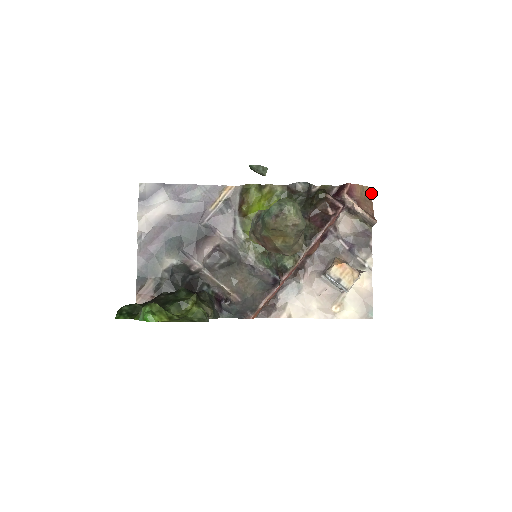
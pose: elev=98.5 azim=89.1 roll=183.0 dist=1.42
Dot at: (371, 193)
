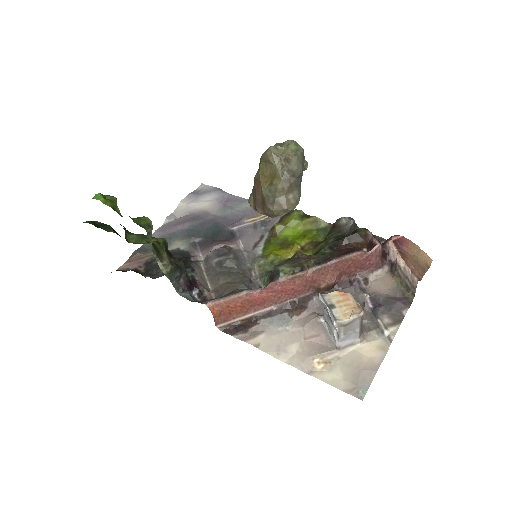
Dot at: (430, 265)
